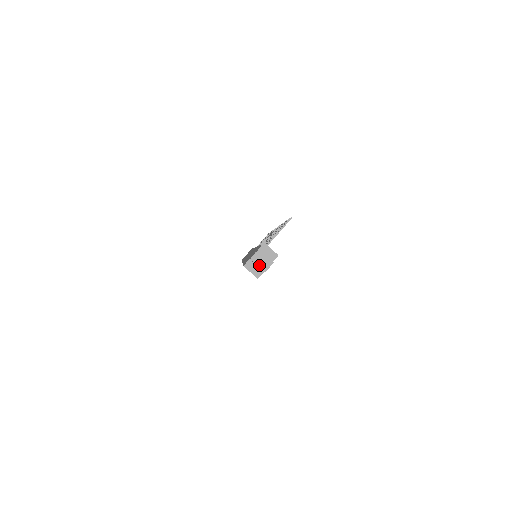
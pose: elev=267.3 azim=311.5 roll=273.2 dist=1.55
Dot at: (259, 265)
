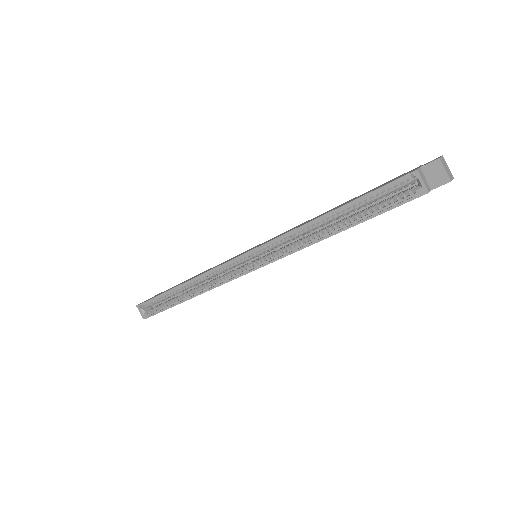
Dot at: (446, 170)
